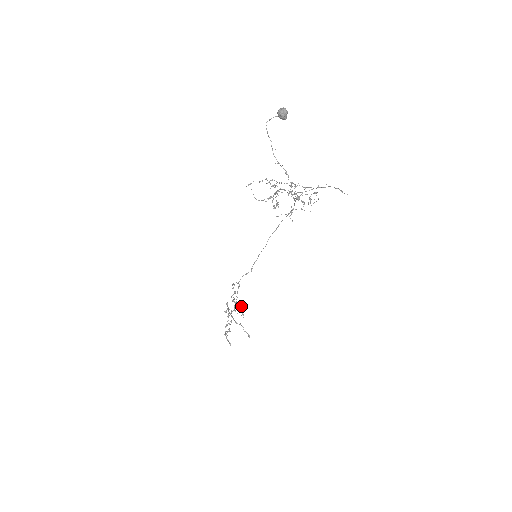
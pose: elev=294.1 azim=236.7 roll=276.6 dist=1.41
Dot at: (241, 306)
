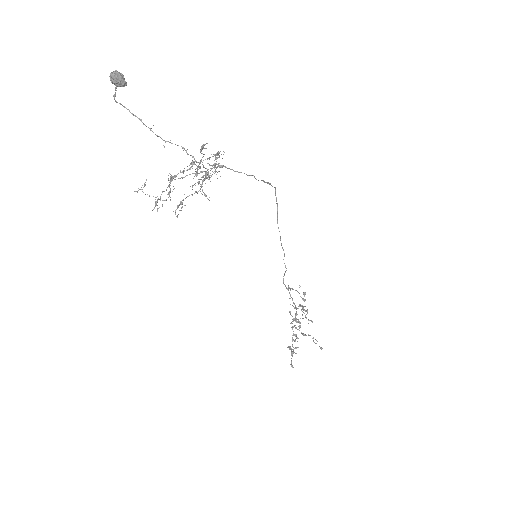
Dot at: (303, 312)
